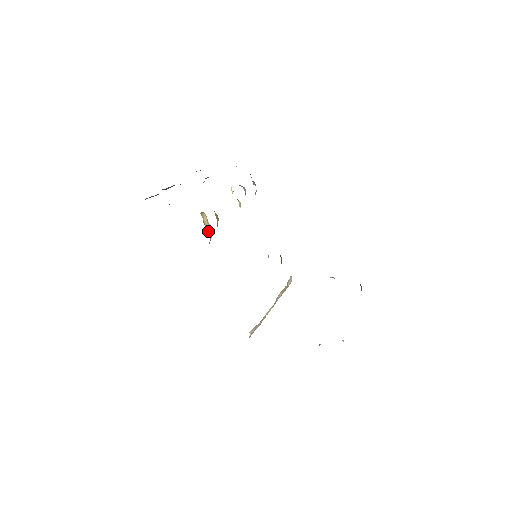
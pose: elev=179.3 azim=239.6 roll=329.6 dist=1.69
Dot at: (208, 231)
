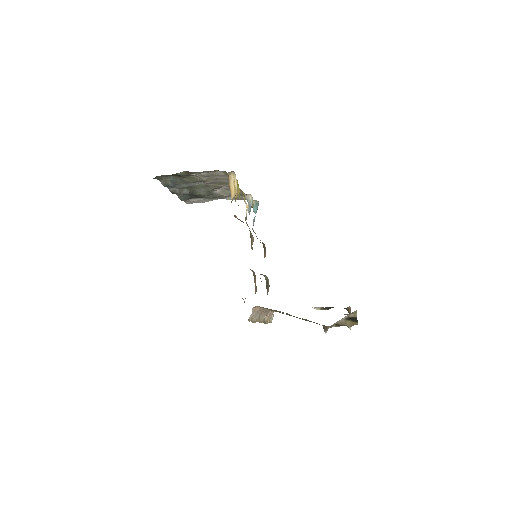
Dot at: (231, 193)
